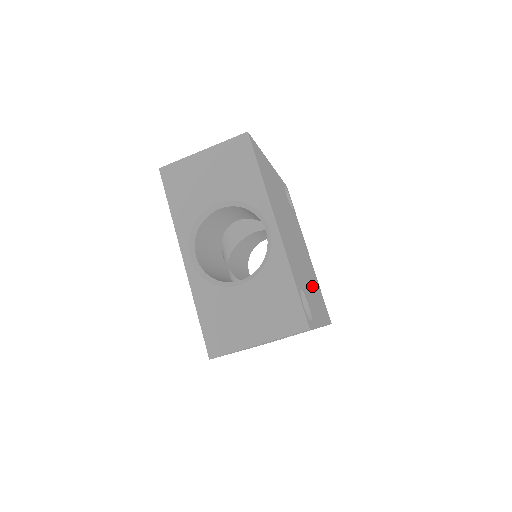
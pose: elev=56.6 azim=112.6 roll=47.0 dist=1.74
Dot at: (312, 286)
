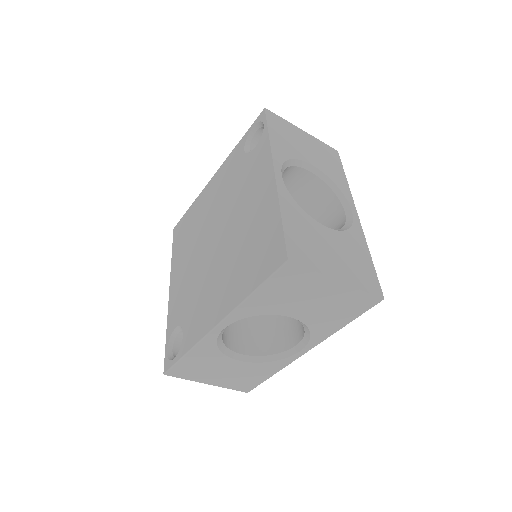
Dot at: occluded
